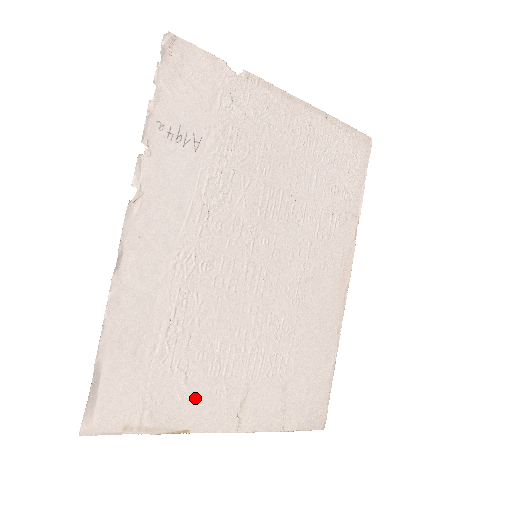
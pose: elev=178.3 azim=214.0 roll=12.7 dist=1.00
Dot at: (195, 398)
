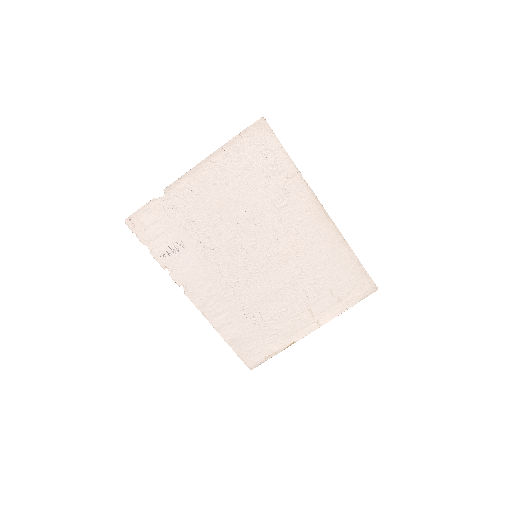
Dot at: (285, 329)
